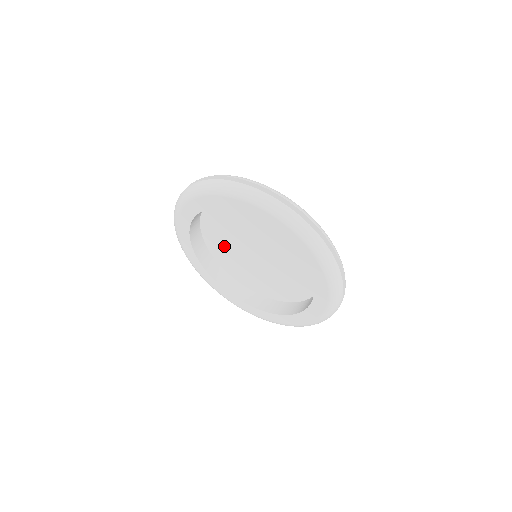
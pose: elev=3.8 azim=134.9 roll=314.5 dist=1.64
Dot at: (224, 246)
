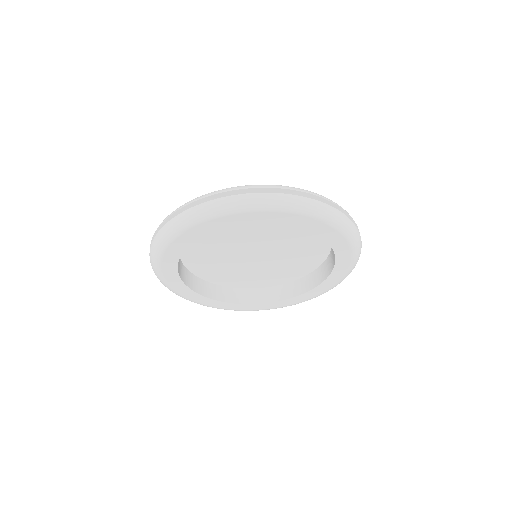
Dot at: (212, 242)
